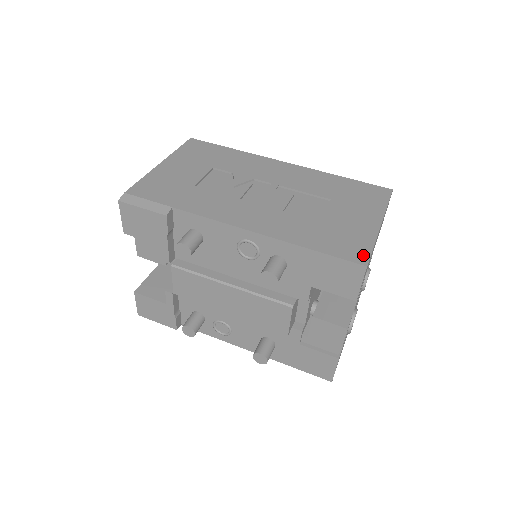
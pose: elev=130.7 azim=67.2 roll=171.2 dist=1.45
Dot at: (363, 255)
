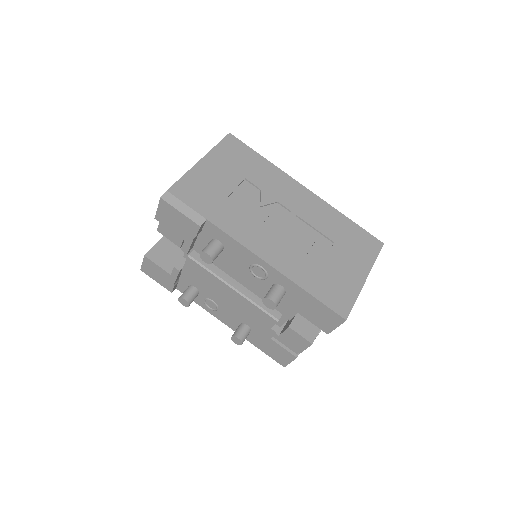
Dot at: (346, 308)
